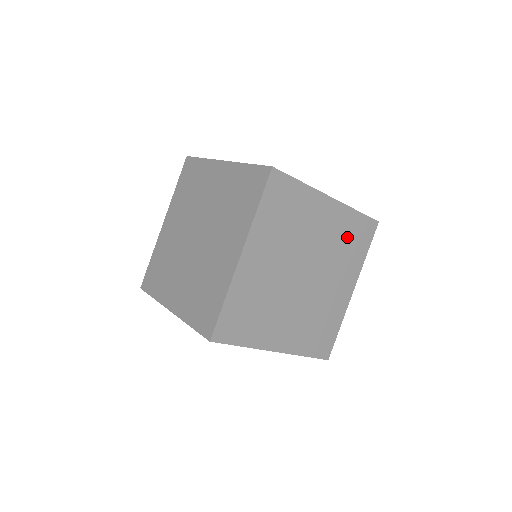
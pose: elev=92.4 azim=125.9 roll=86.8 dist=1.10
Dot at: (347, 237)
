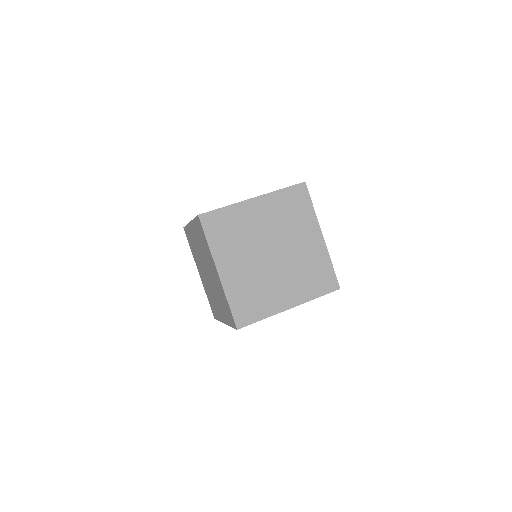
Dot at: (314, 269)
